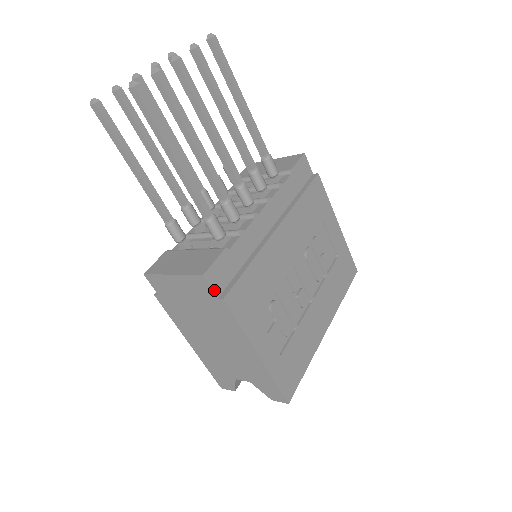
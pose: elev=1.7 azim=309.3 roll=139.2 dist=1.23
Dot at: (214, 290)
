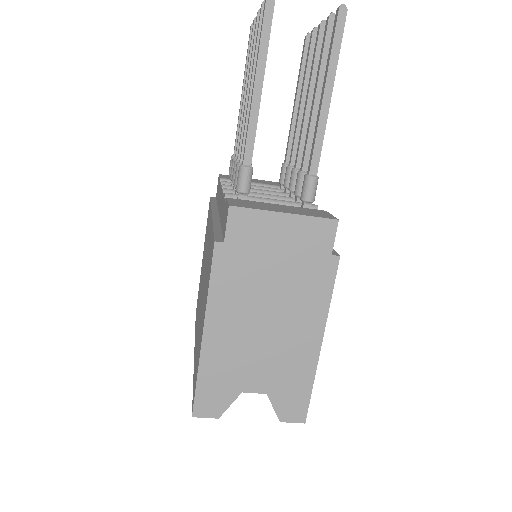
Dot at: (333, 244)
